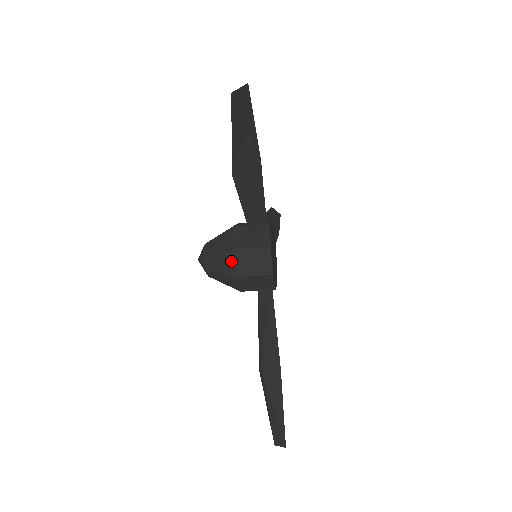
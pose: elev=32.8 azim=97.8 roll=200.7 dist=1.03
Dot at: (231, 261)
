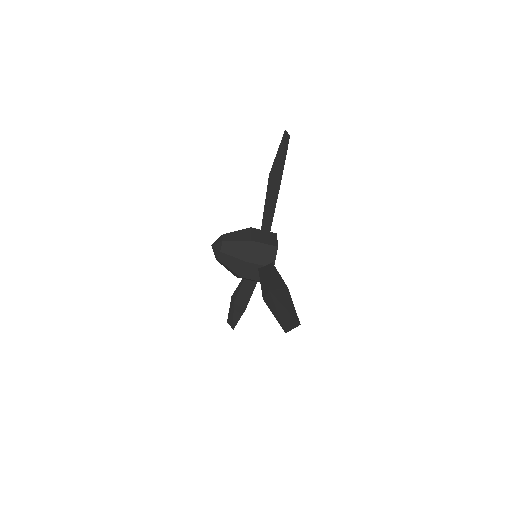
Dot at: (248, 233)
